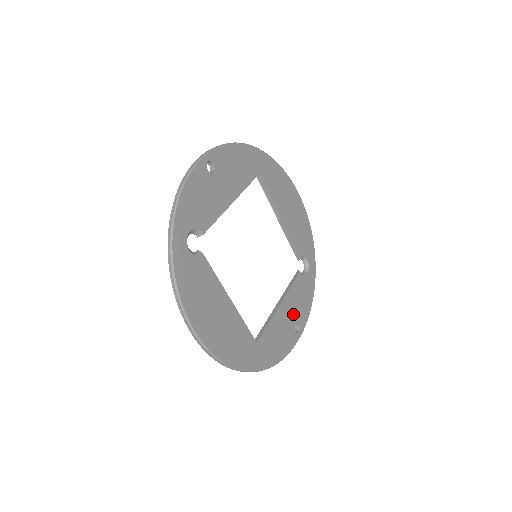
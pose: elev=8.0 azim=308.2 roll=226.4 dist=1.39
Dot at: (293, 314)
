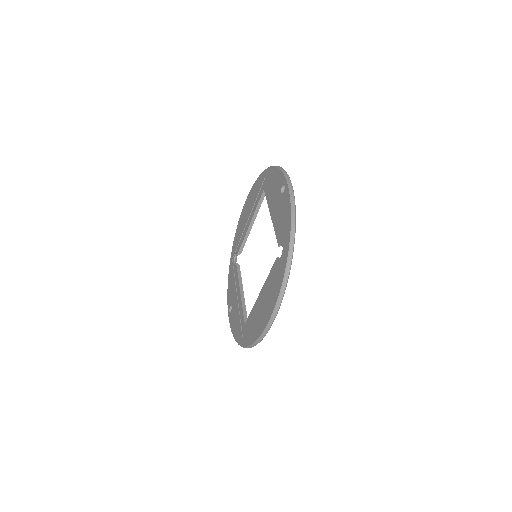
Dot at: occluded
